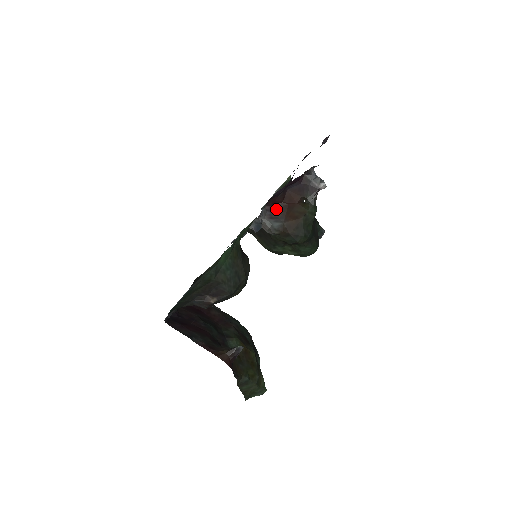
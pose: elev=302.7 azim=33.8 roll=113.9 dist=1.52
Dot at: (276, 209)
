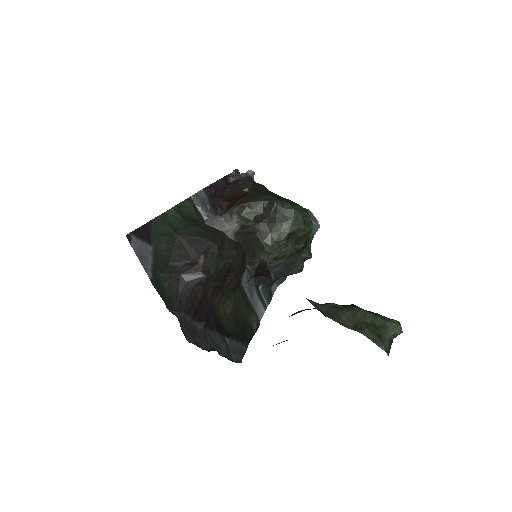
Dot at: (227, 208)
